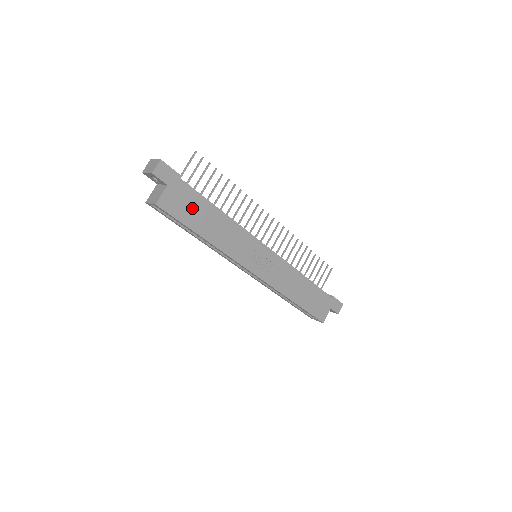
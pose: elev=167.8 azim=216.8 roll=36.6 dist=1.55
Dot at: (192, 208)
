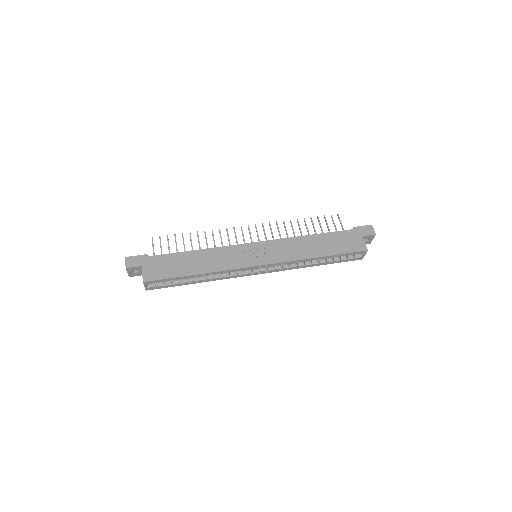
Dot at: (171, 265)
